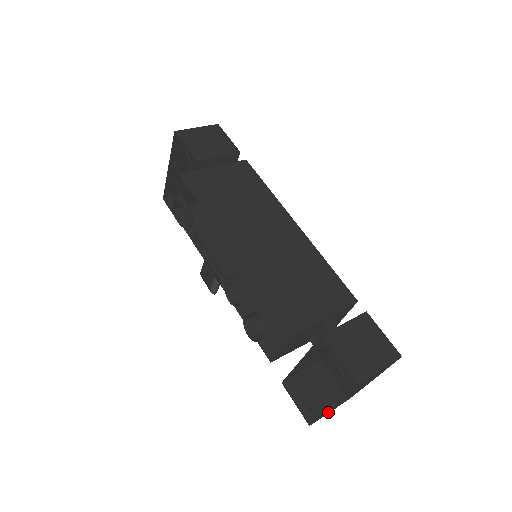
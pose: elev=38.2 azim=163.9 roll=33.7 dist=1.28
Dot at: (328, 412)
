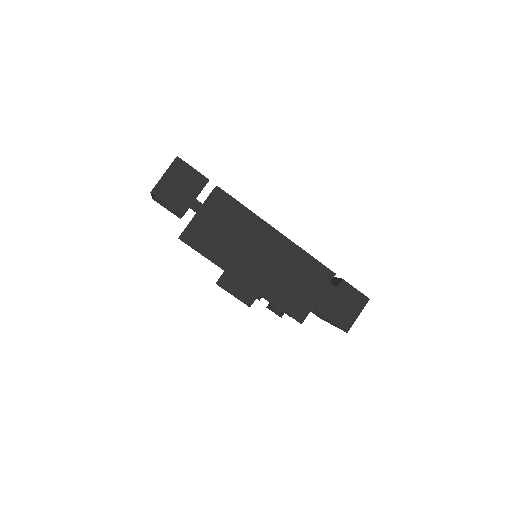
Dot at: occluded
